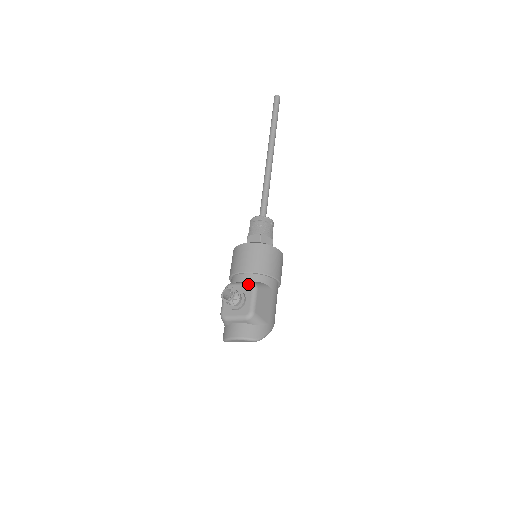
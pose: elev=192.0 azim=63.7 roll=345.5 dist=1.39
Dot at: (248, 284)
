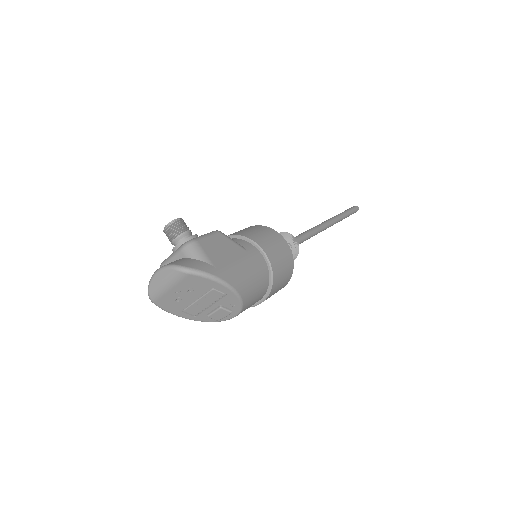
Dot at: occluded
